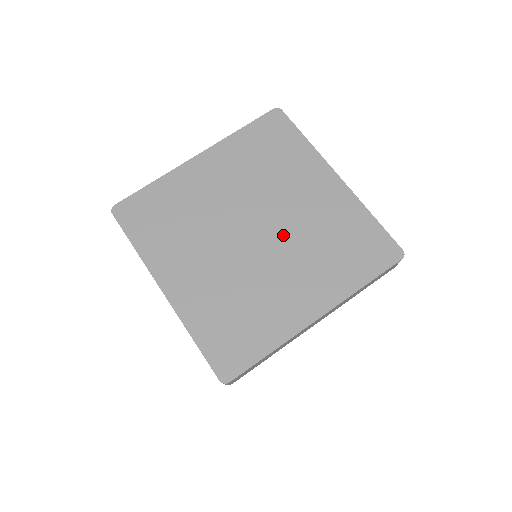
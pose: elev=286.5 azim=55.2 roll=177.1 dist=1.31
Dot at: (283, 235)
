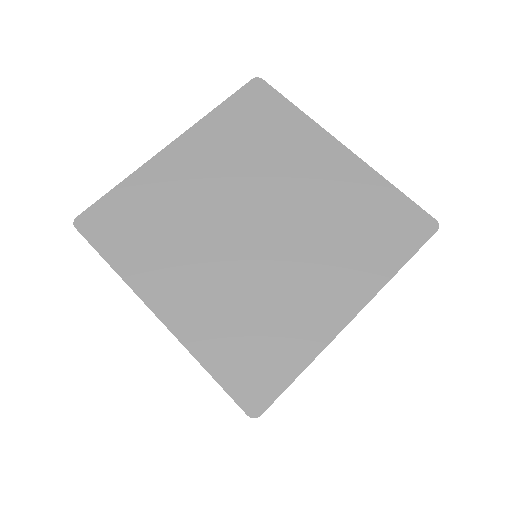
Dot at: (292, 223)
